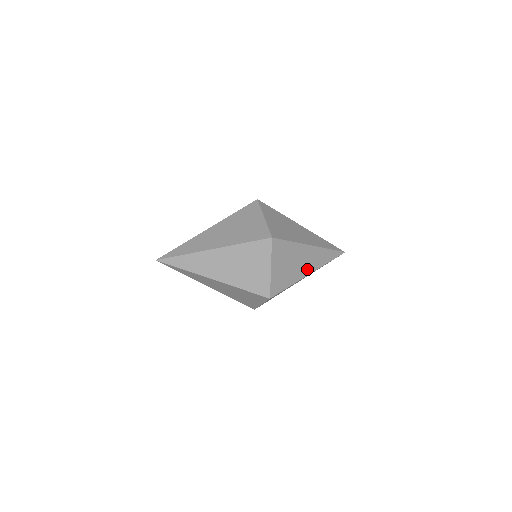
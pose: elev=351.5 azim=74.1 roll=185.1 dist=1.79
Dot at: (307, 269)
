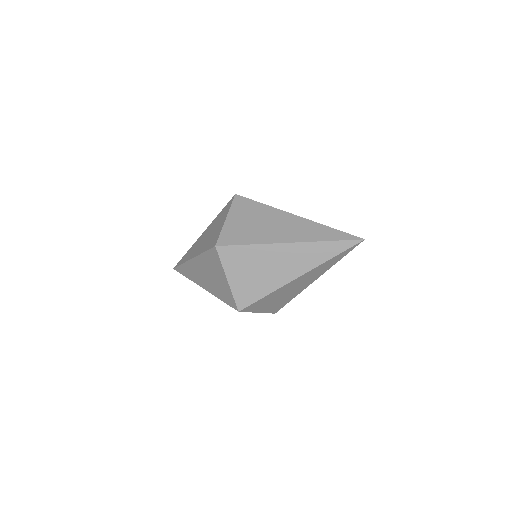
Dot at: (292, 272)
